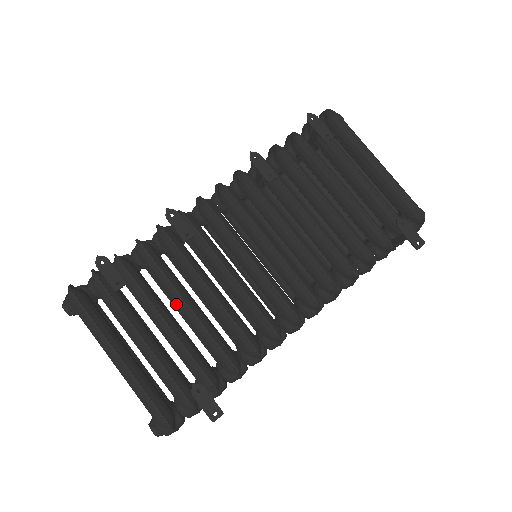
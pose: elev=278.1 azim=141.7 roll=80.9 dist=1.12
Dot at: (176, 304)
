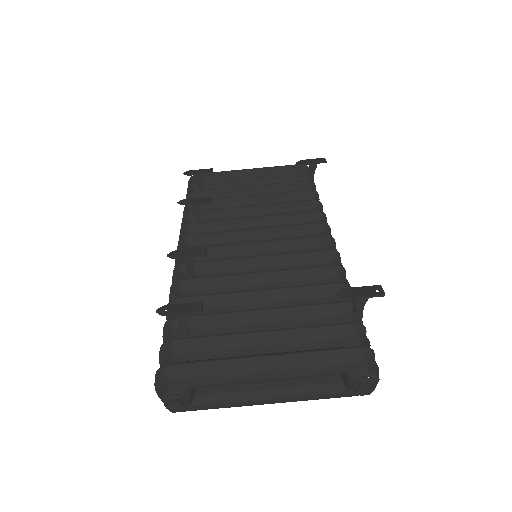
Dot at: (251, 303)
